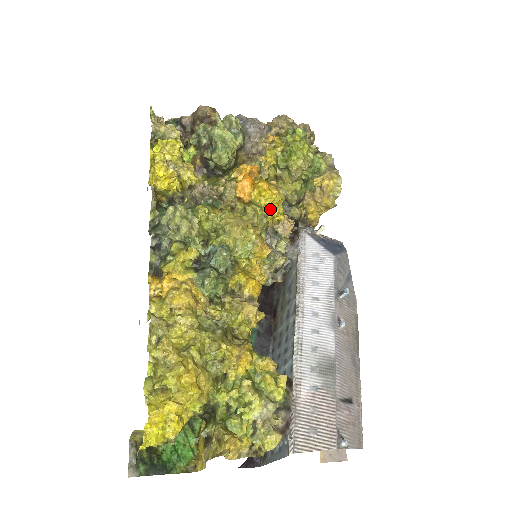
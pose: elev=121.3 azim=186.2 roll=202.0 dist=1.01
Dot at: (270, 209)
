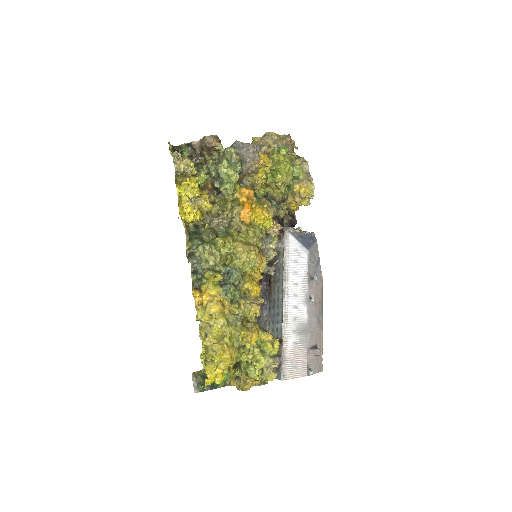
Dot at: (264, 224)
